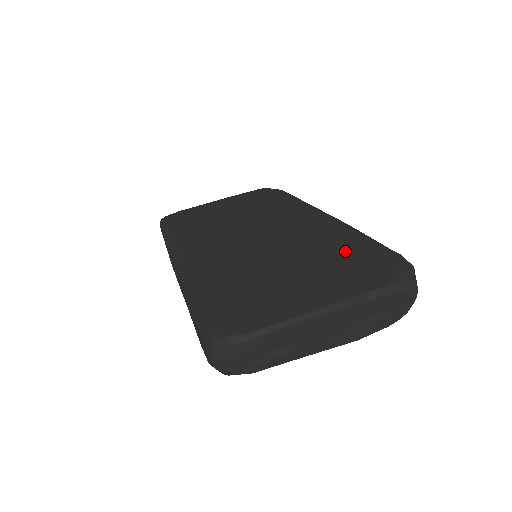
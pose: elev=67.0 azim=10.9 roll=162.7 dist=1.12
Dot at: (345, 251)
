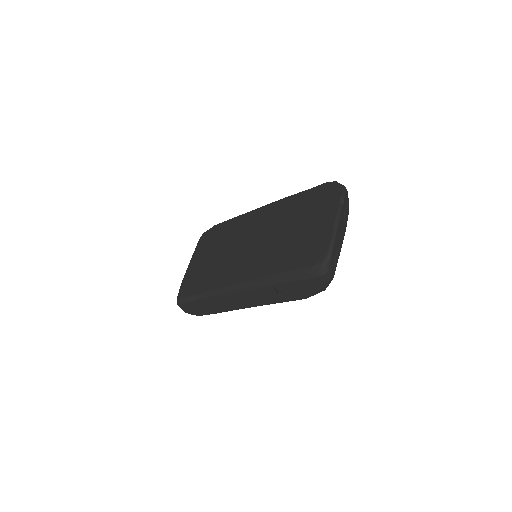
Dot at: (304, 204)
